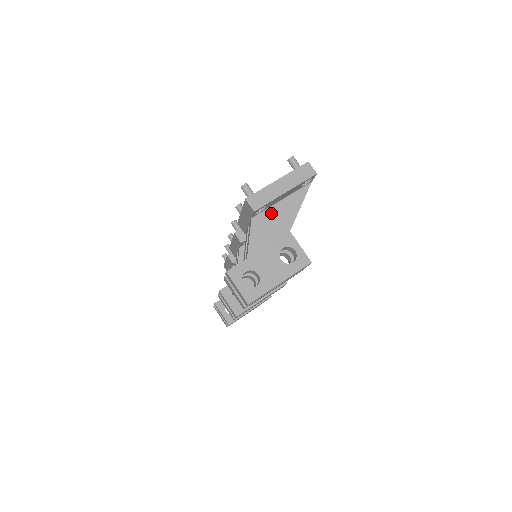
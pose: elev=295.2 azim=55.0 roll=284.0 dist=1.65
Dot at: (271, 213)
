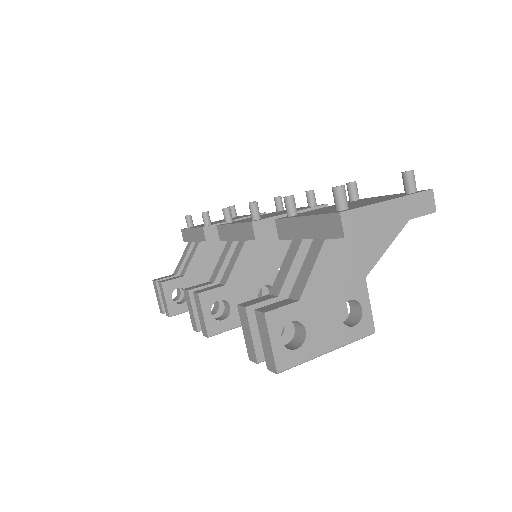
Dot at: (352, 241)
